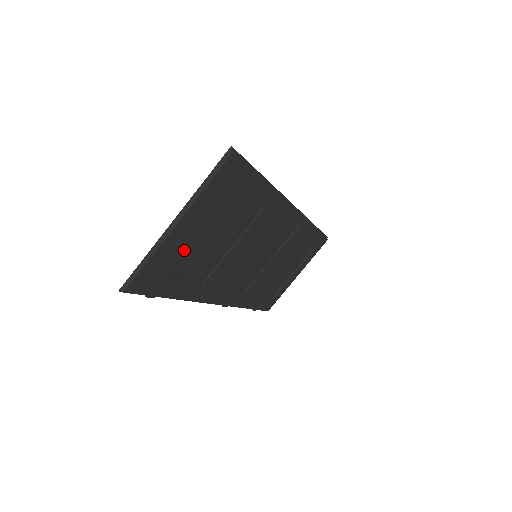
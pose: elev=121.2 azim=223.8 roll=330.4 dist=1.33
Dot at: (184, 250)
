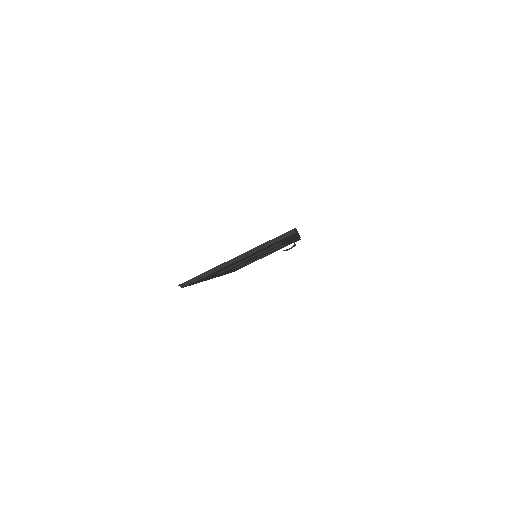
Dot at: occluded
